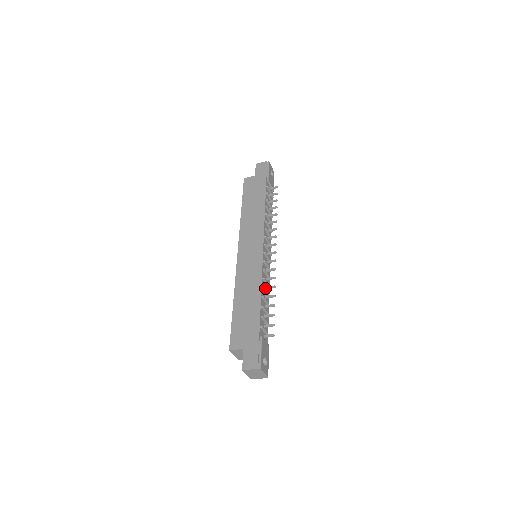
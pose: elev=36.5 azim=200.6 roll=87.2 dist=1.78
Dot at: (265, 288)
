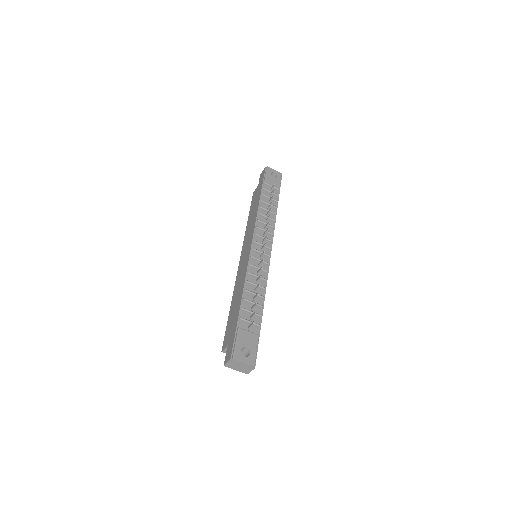
Dot at: (255, 282)
